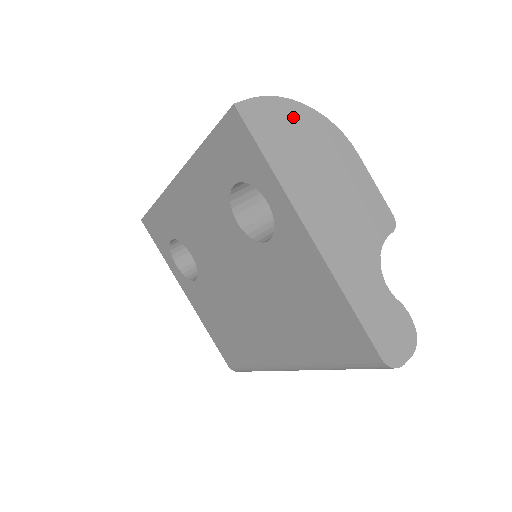
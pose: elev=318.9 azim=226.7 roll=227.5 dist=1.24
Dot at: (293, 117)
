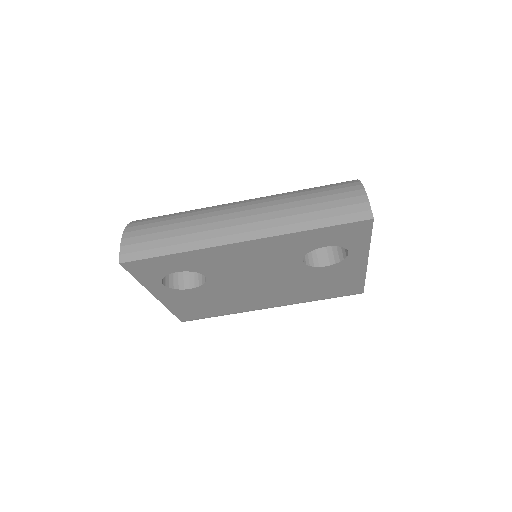
Dot at: occluded
